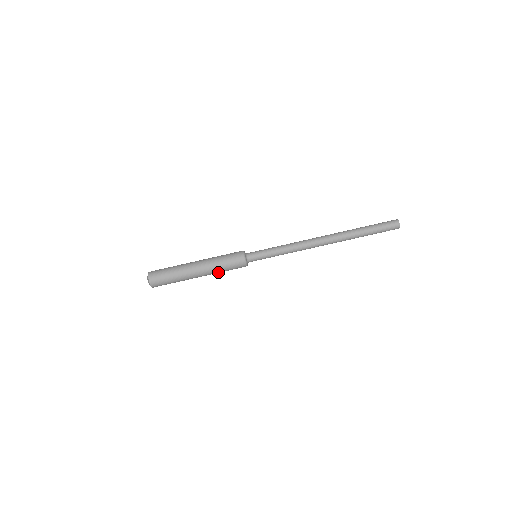
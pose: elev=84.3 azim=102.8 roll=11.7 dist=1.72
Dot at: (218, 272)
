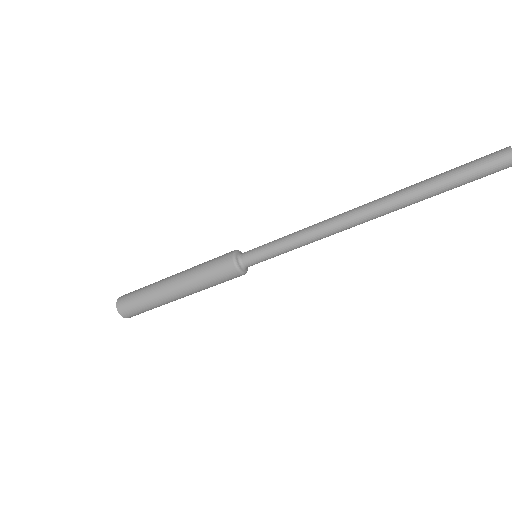
Dot at: occluded
